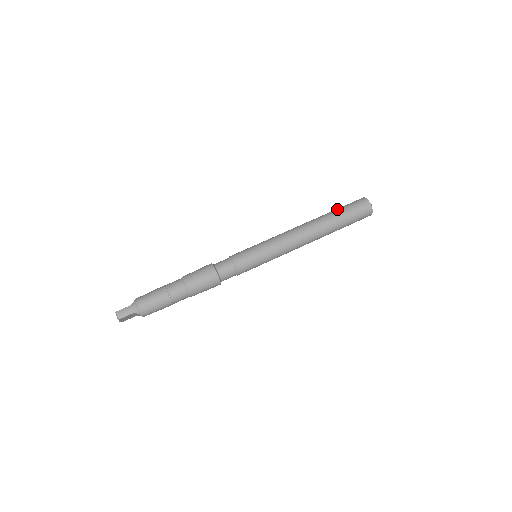
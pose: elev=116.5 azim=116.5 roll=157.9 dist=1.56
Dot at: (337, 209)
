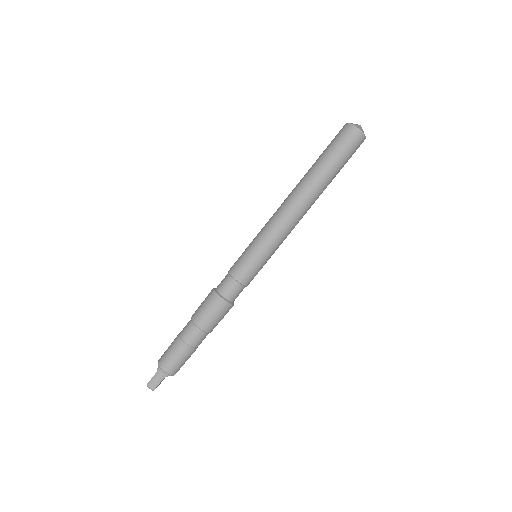
Dot at: (322, 155)
